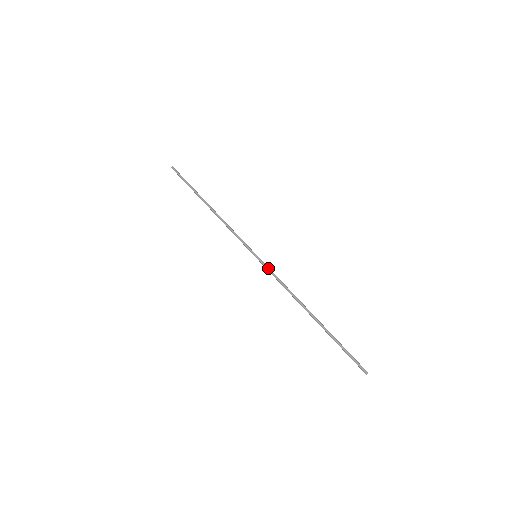
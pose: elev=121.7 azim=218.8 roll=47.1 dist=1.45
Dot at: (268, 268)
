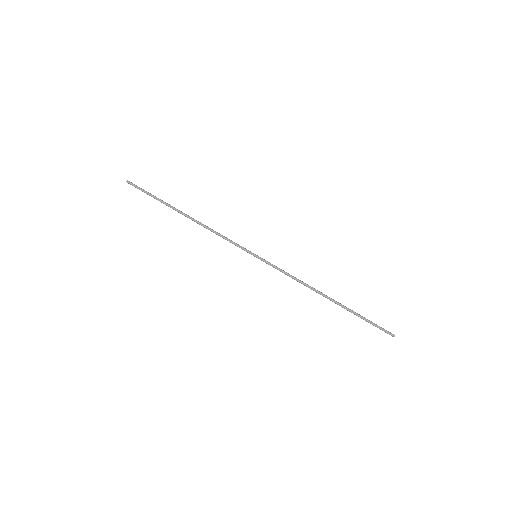
Dot at: (273, 265)
